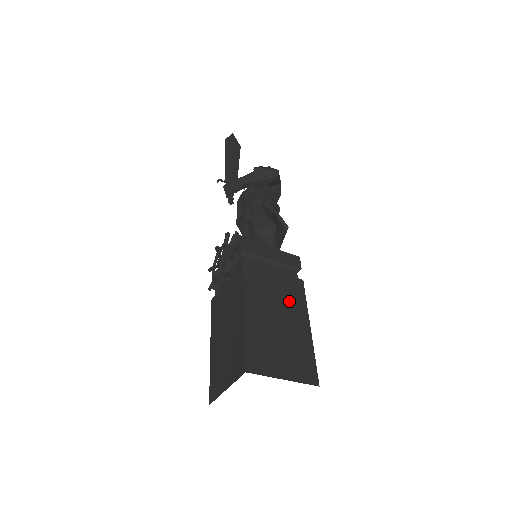
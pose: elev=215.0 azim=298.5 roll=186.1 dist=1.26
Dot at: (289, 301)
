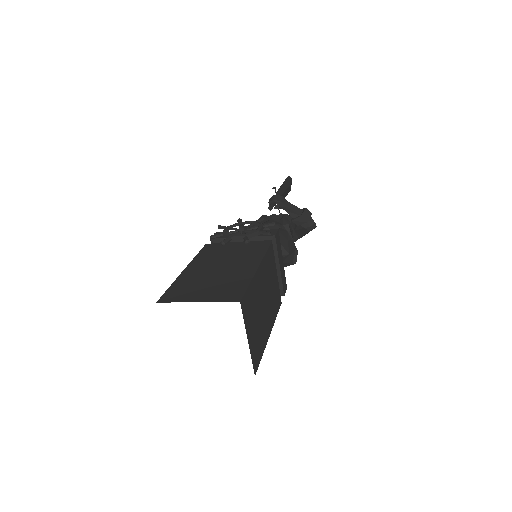
Dot at: (272, 302)
